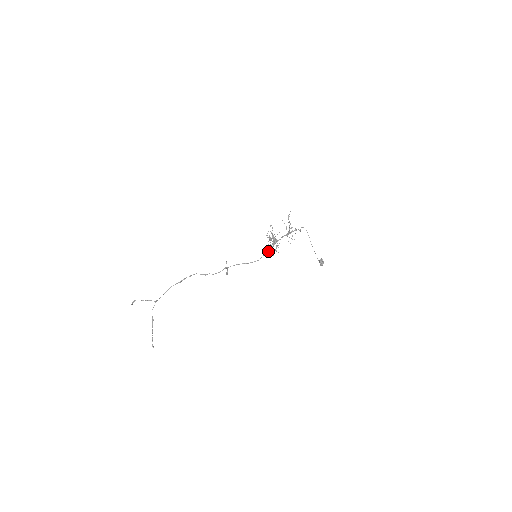
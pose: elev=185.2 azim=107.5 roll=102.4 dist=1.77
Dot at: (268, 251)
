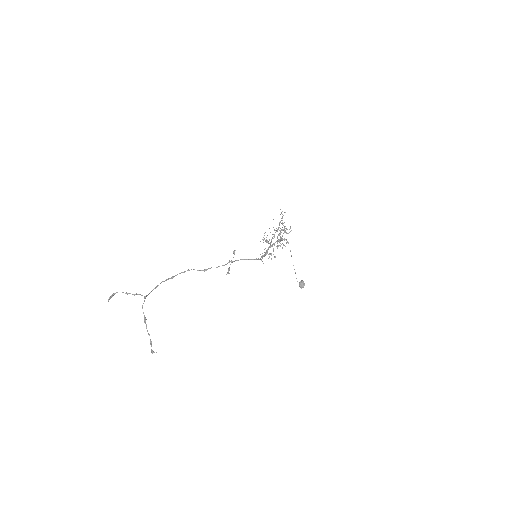
Dot at: occluded
